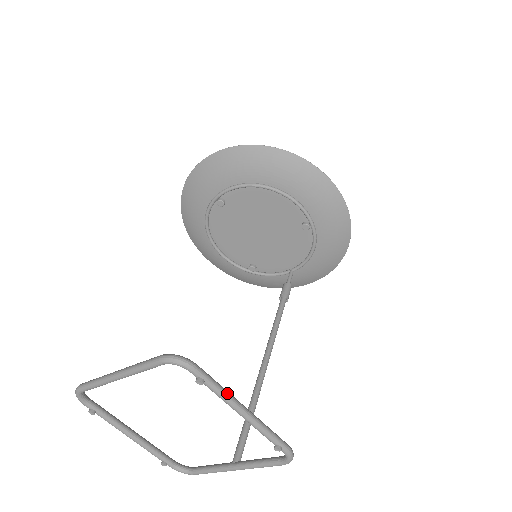
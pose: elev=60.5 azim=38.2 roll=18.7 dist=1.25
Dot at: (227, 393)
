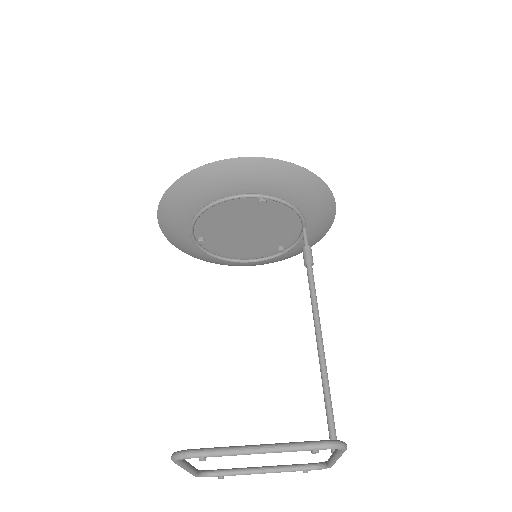
Dot at: (231, 450)
